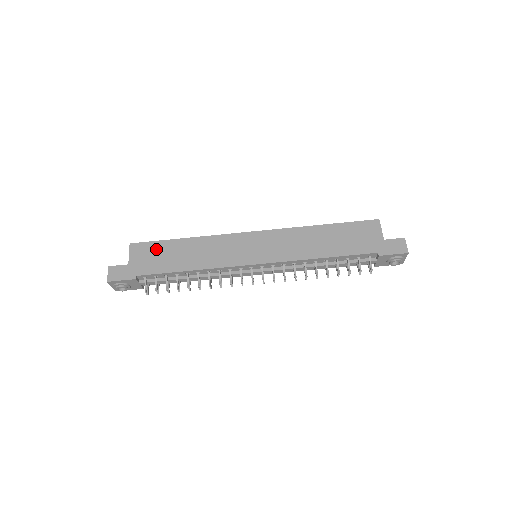
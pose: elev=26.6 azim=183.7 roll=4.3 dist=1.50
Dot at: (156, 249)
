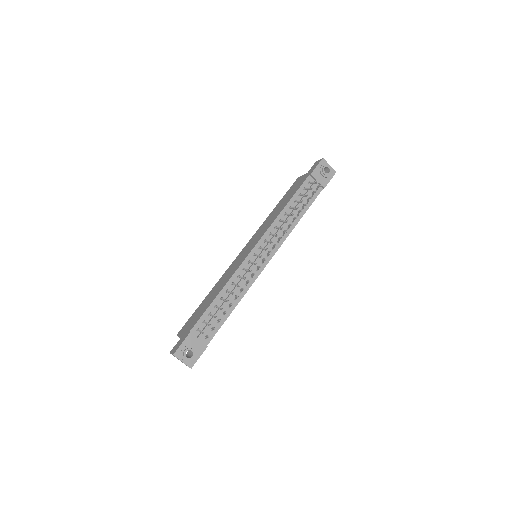
Dot at: (193, 316)
